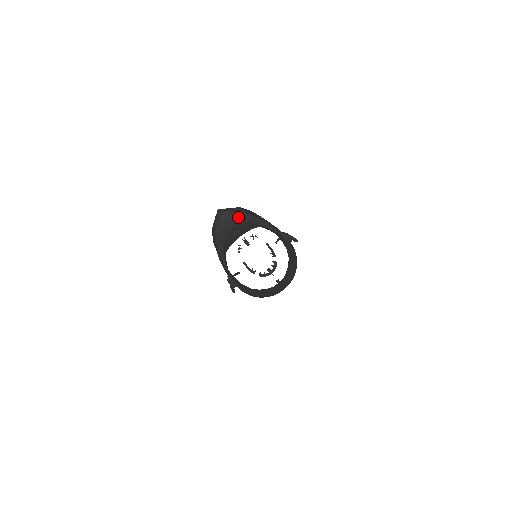
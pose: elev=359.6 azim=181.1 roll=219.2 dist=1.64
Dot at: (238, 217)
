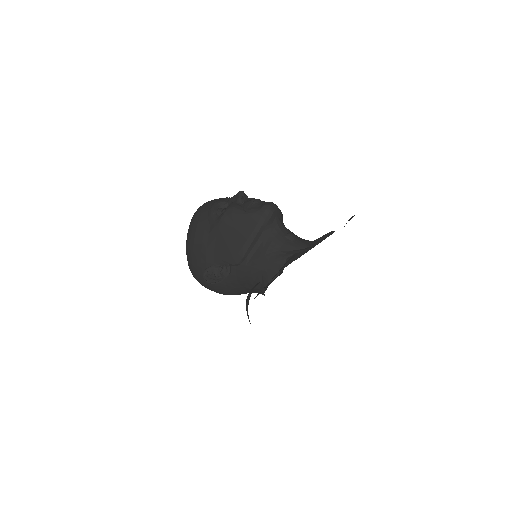
Dot at: (282, 218)
